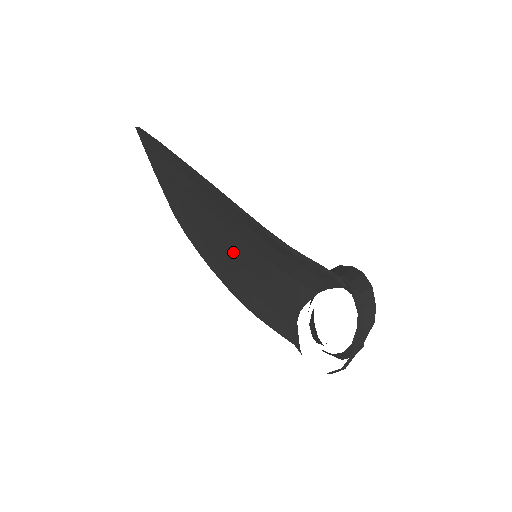
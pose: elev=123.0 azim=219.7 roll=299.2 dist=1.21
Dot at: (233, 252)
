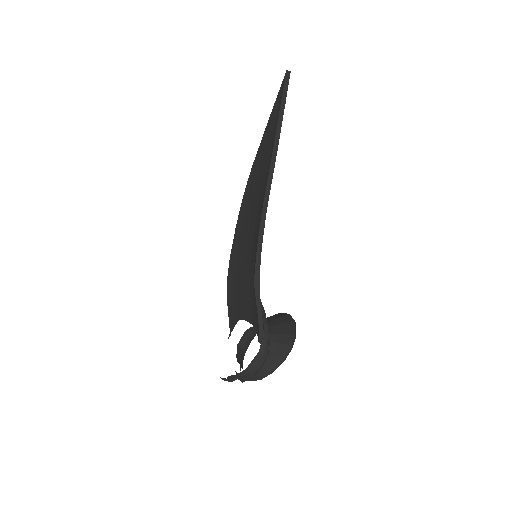
Dot at: (247, 237)
